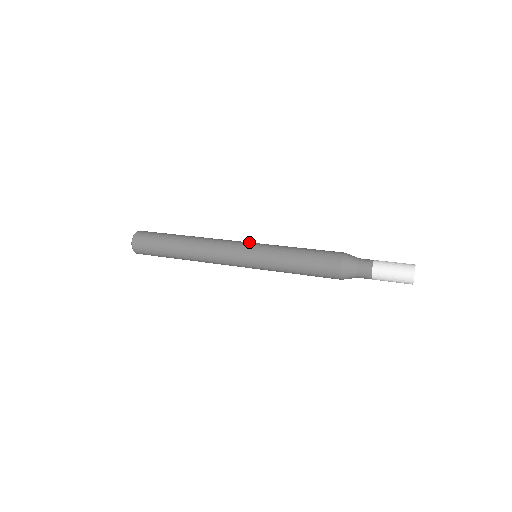
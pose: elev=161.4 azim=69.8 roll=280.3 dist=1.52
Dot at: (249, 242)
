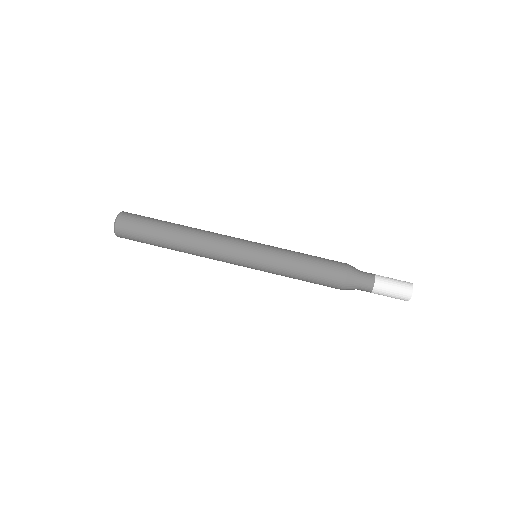
Dot at: (249, 244)
